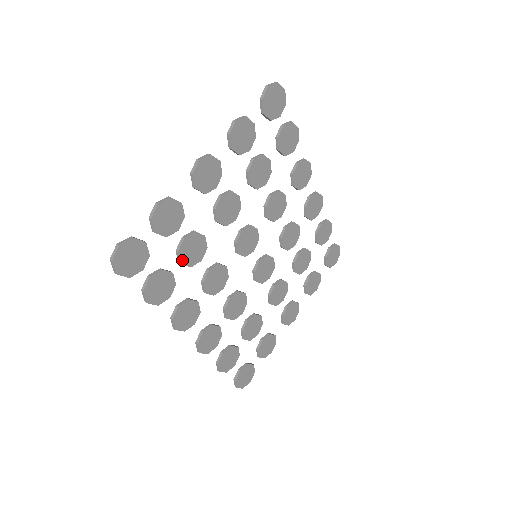
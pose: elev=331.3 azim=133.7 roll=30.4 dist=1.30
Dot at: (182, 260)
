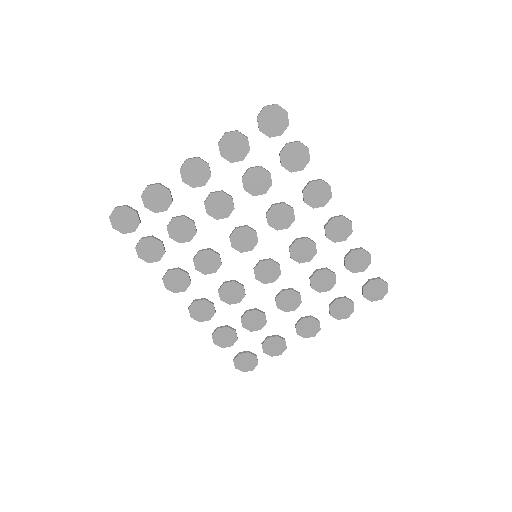
Dot at: (171, 235)
